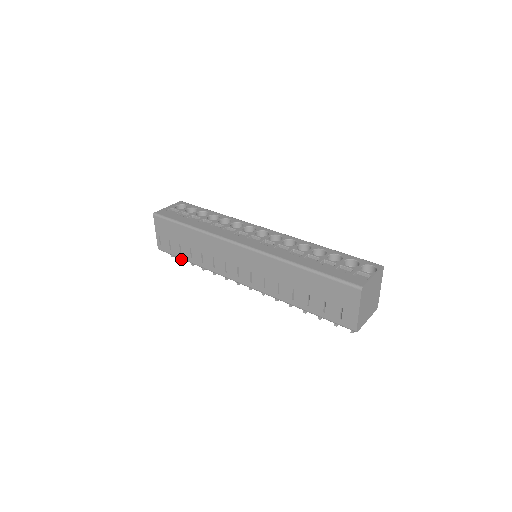
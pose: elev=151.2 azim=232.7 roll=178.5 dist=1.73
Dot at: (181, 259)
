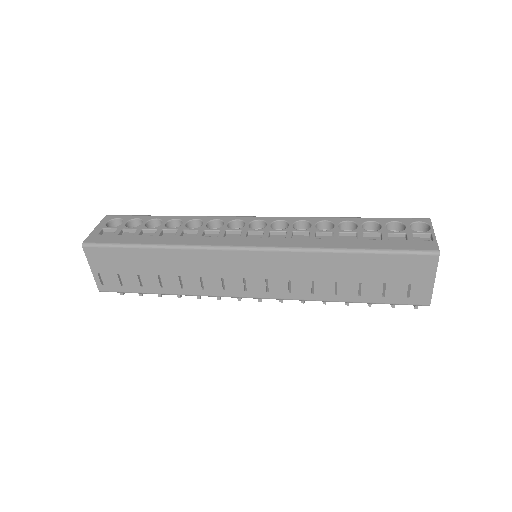
Dot at: (138, 293)
